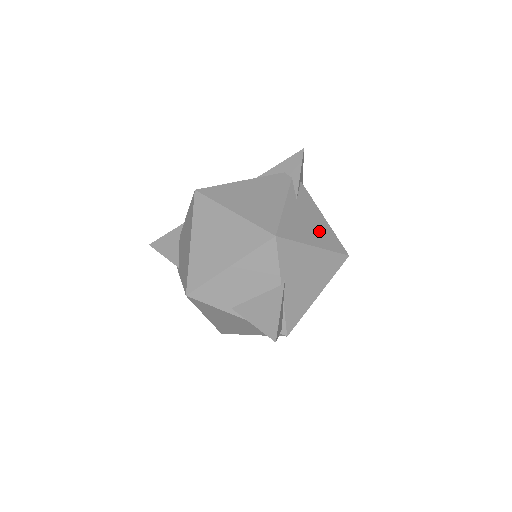
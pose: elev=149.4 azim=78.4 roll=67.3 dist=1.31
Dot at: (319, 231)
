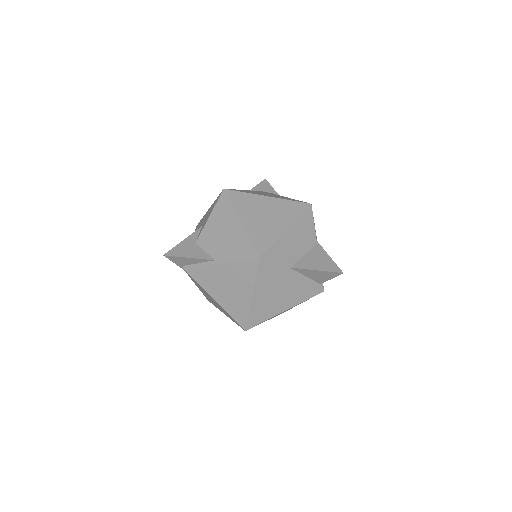
Dot at: occluded
